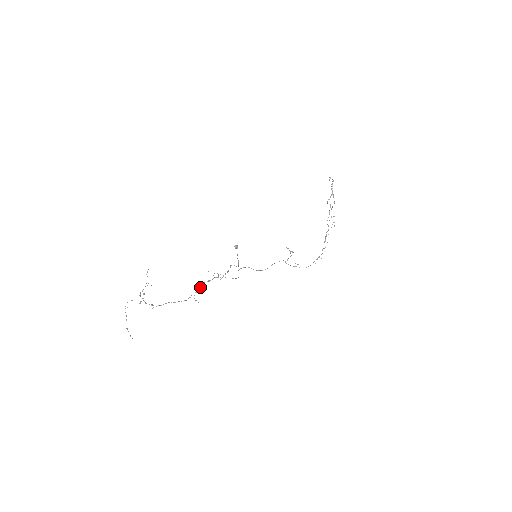
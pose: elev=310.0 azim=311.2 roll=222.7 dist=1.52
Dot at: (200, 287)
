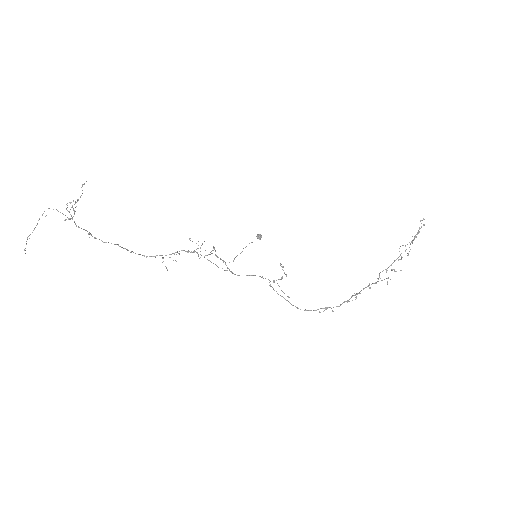
Dot at: occluded
